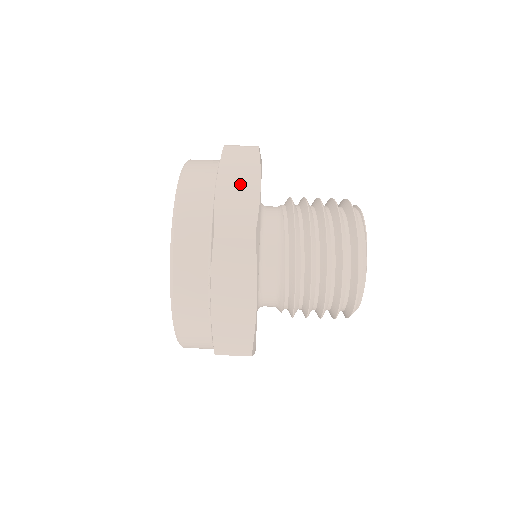
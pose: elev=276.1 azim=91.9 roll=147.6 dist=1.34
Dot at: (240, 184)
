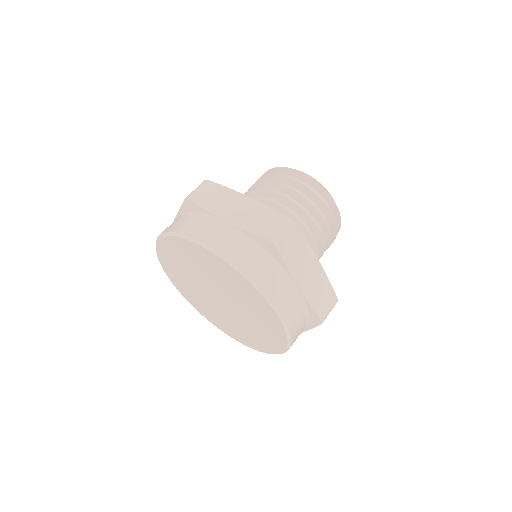
Dot at: occluded
